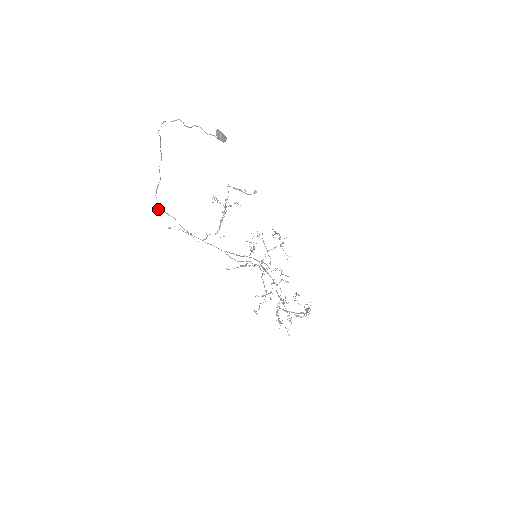
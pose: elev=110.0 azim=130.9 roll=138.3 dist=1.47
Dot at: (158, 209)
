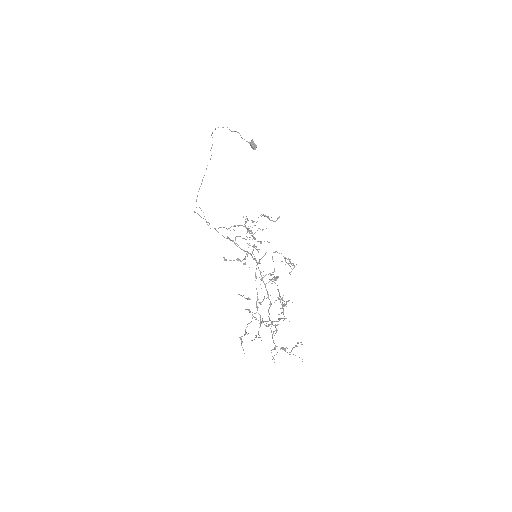
Dot at: occluded
